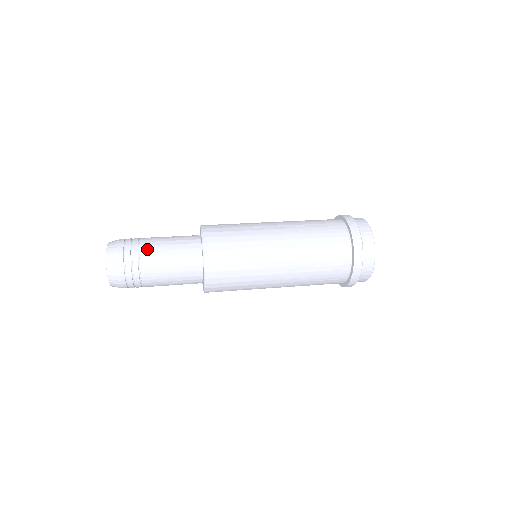
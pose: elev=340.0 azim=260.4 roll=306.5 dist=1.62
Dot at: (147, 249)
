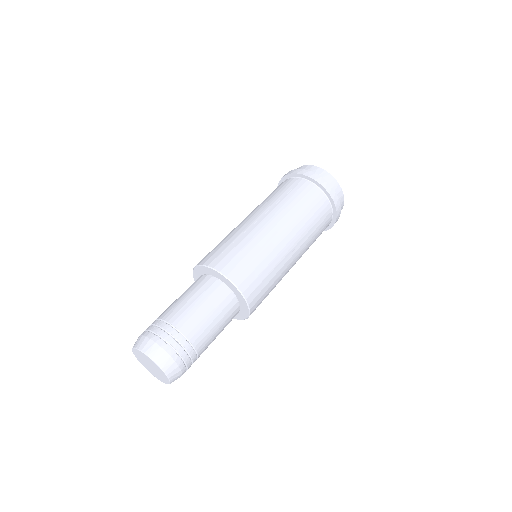
Dot at: (182, 321)
